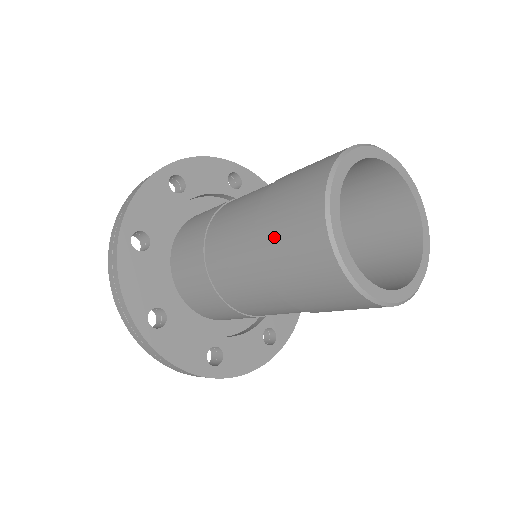
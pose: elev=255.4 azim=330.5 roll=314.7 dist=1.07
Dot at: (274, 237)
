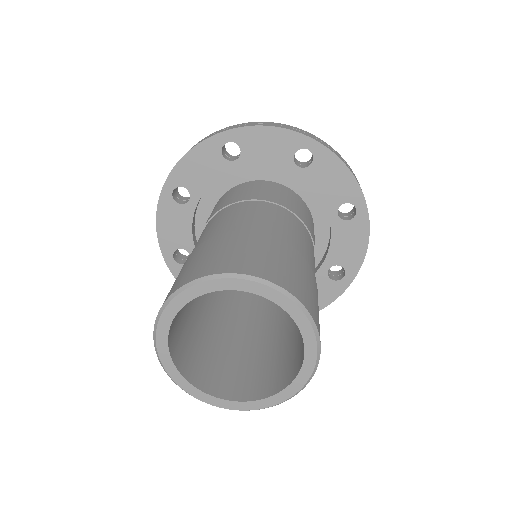
Dot at: occluded
